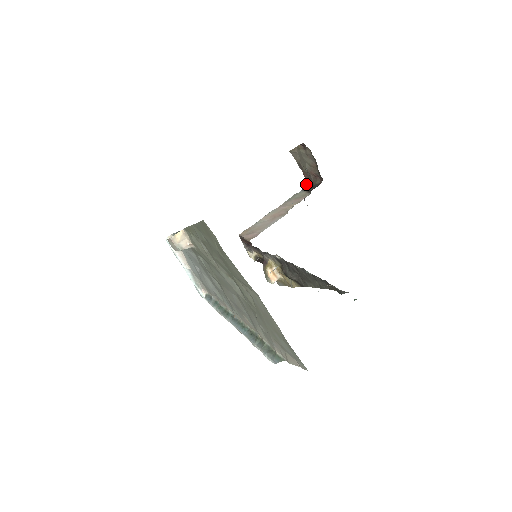
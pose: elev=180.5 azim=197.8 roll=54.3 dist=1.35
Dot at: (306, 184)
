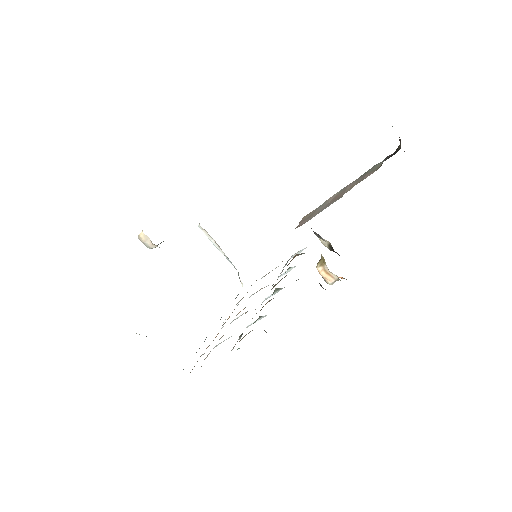
Dot at: occluded
